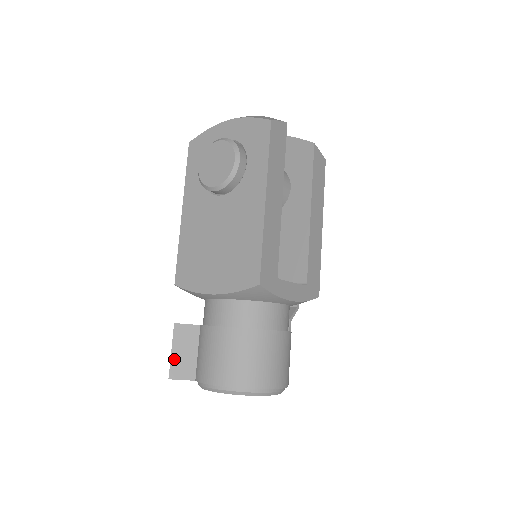
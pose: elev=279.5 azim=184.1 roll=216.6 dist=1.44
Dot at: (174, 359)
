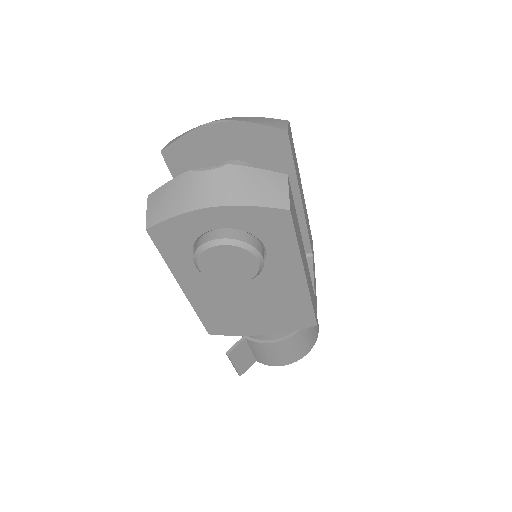
Dot at: (238, 367)
